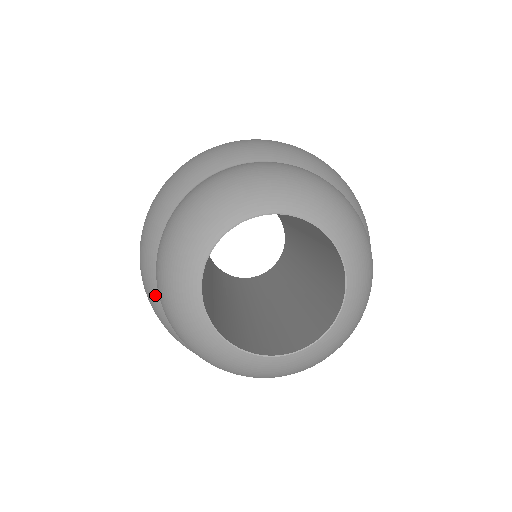
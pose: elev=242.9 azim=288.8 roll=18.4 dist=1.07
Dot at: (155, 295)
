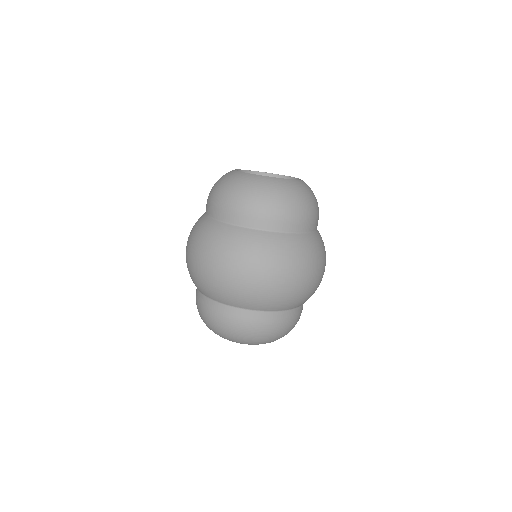
Dot at: (204, 223)
